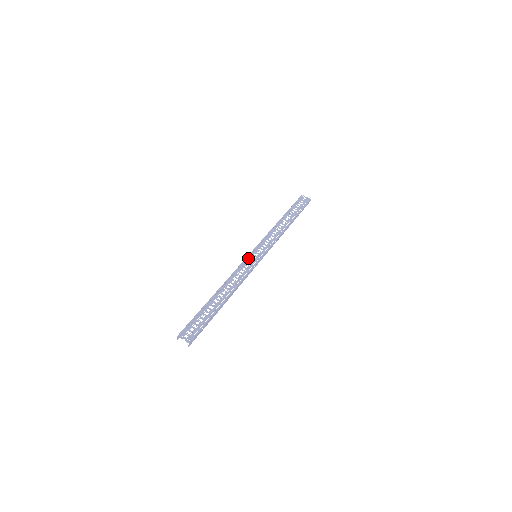
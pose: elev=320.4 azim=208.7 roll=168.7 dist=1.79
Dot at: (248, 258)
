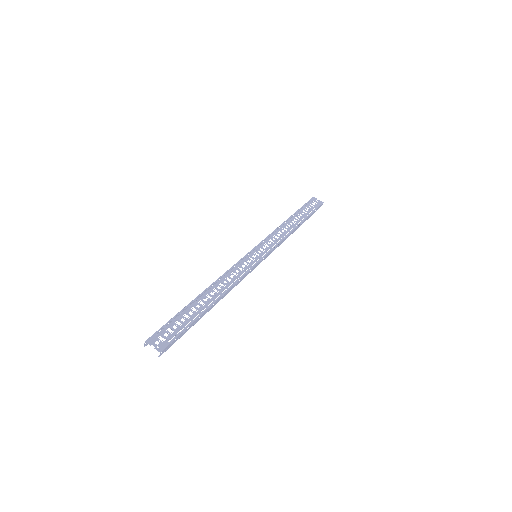
Dot at: (246, 257)
